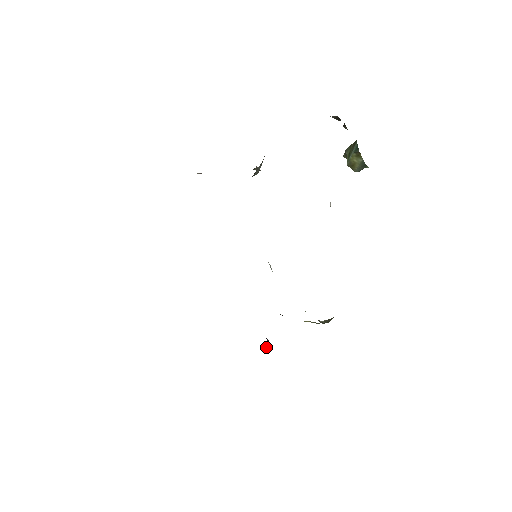
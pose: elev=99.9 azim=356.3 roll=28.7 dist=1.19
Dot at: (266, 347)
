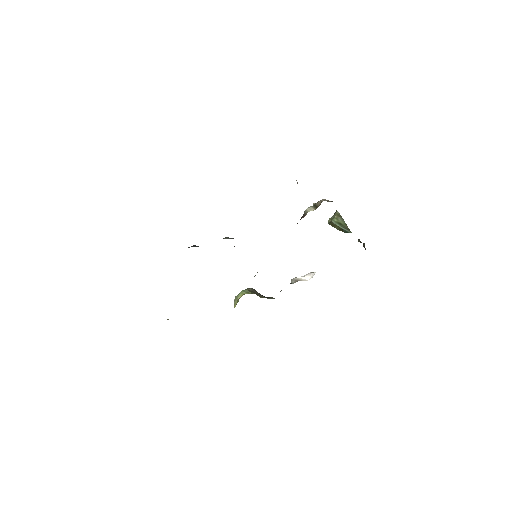
Dot at: occluded
